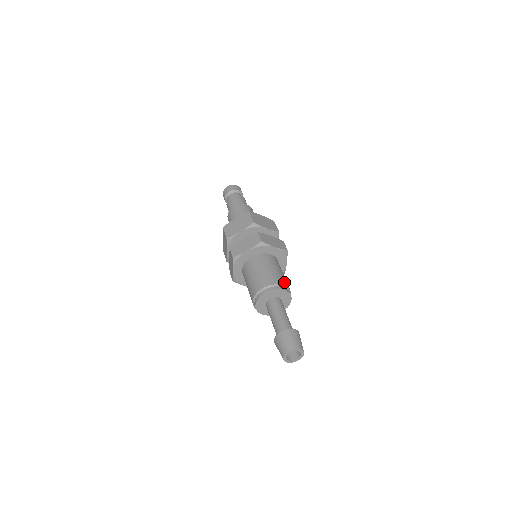
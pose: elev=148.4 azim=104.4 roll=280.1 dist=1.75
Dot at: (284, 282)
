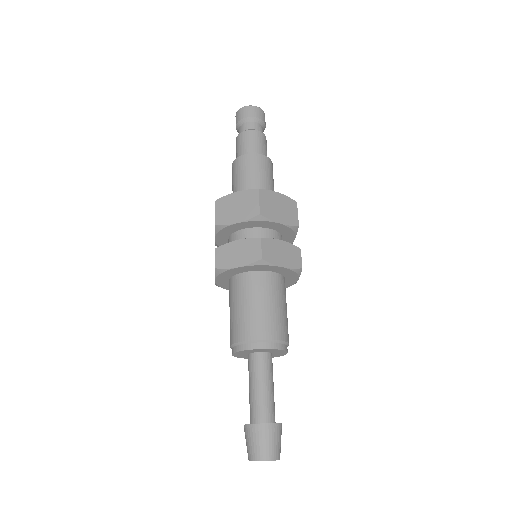
Dot at: (281, 332)
